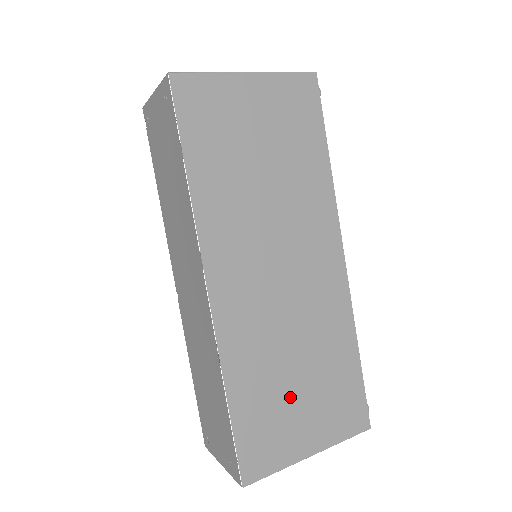
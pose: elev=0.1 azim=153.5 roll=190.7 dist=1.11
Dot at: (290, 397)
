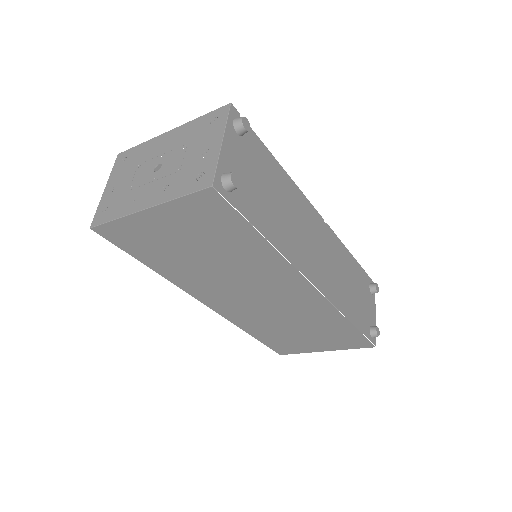
Dot at: (296, 336)
